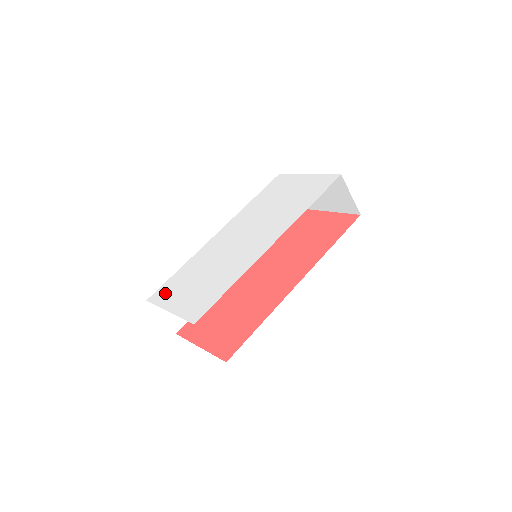
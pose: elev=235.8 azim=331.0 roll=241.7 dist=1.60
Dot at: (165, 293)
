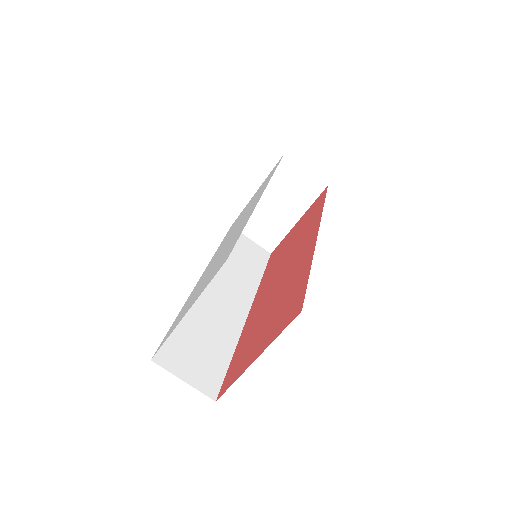
Dot at: occluded
